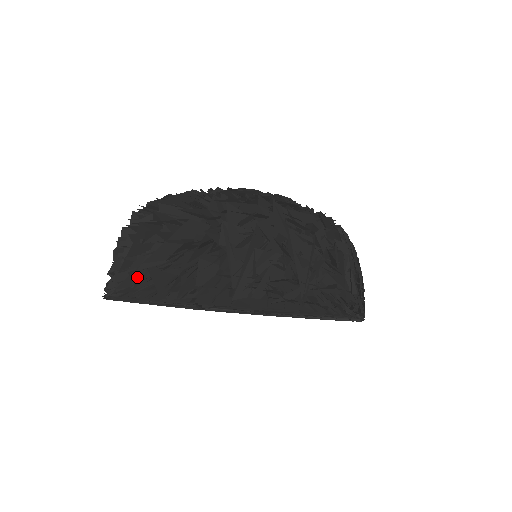
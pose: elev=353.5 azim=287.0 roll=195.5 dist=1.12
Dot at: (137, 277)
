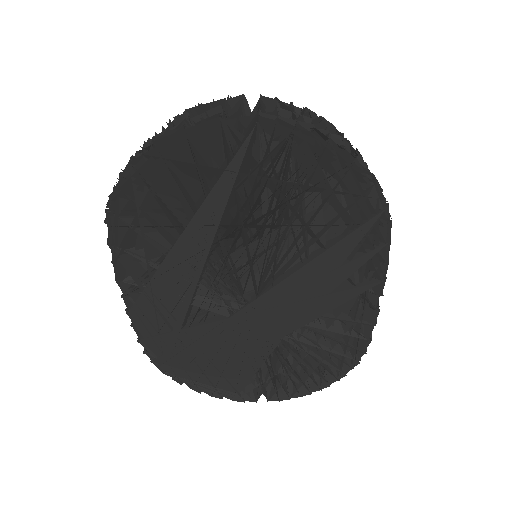
Dot at: occluded
